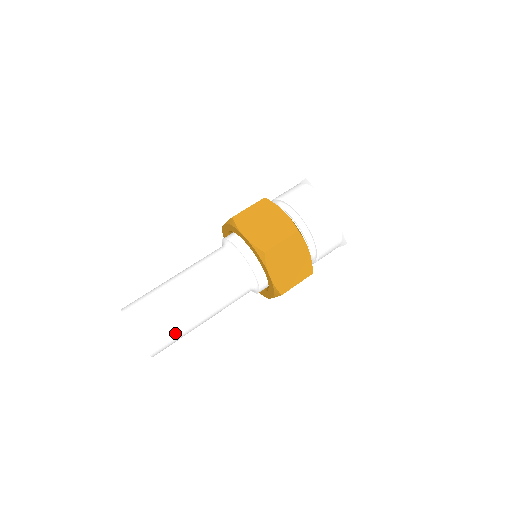
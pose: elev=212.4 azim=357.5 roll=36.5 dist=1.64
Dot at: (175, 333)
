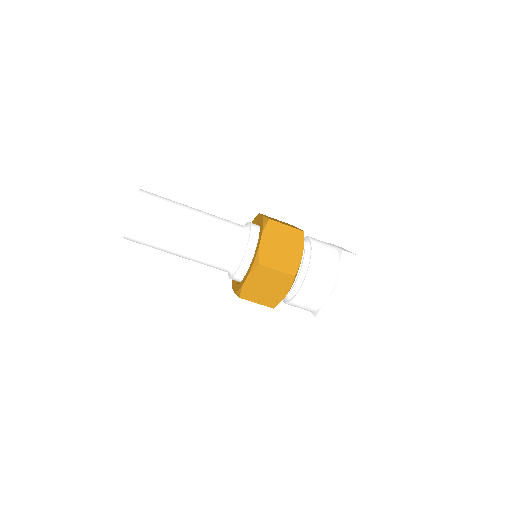
Dot at: (153, 242)
